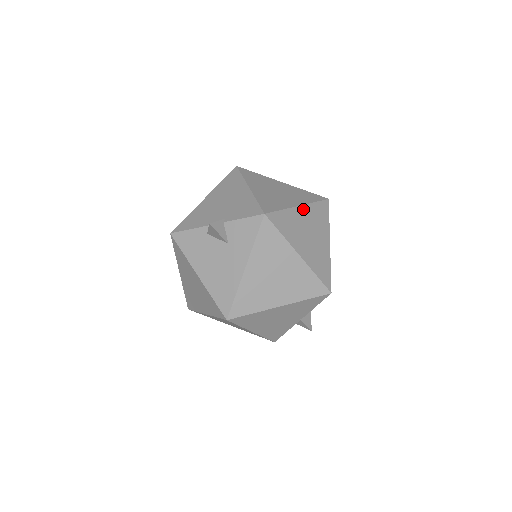
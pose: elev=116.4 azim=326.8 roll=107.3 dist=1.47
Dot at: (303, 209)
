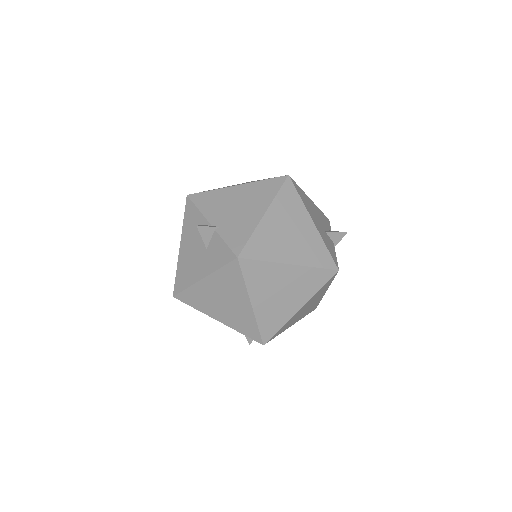
Dot at: (293, 269)
